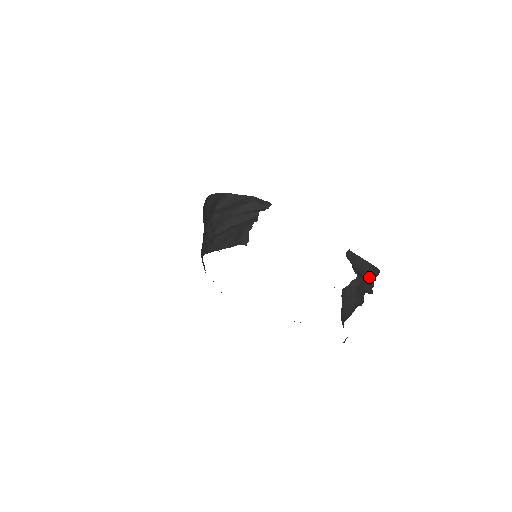
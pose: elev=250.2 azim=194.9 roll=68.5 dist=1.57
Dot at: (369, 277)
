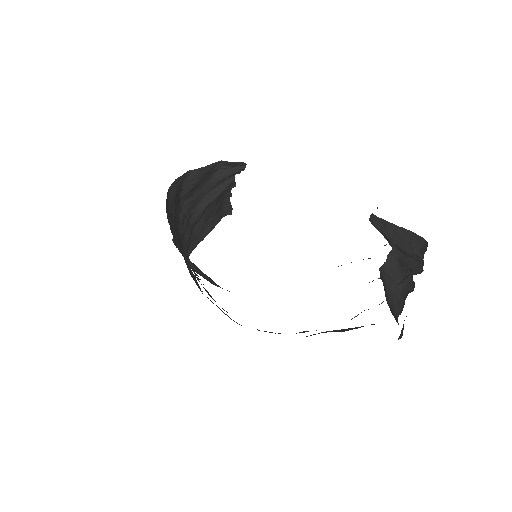
Dot at: (414, 253)
